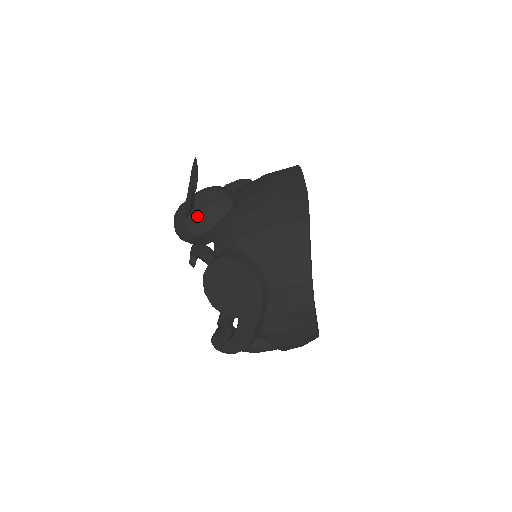
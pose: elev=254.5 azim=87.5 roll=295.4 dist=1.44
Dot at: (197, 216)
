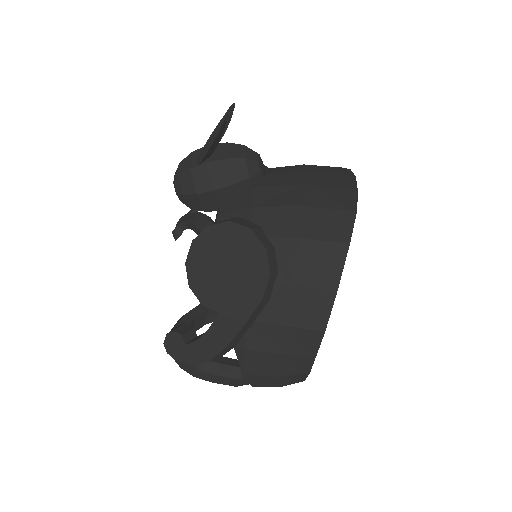
Dot at: (213, 166)
